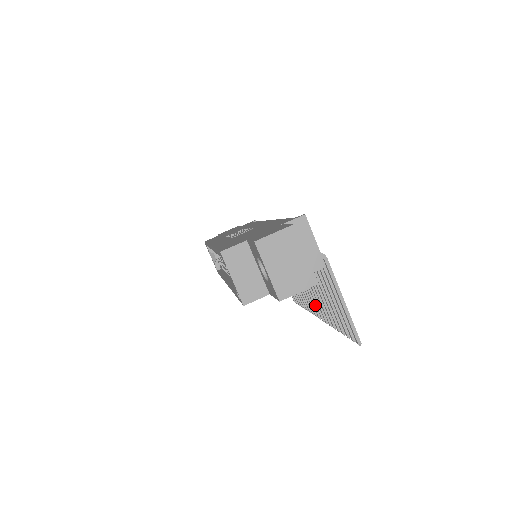
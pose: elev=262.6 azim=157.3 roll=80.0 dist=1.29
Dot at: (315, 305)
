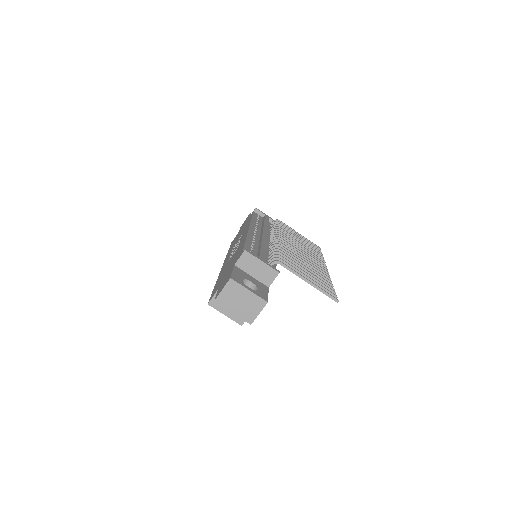
Dot at: occluded
